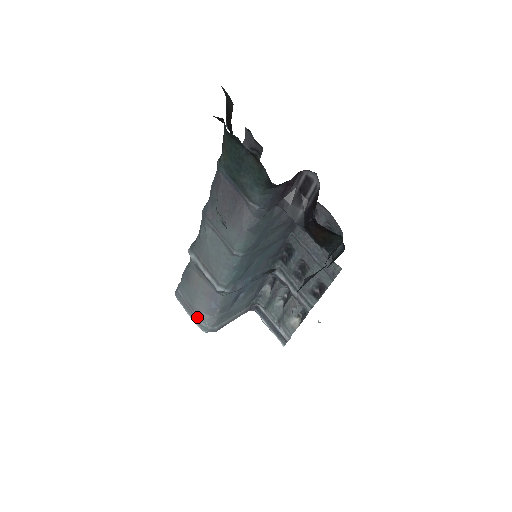
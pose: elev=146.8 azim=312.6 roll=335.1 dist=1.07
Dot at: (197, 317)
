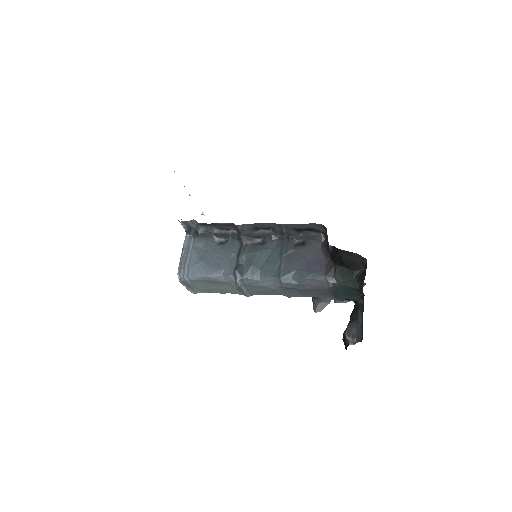
Dot at: (197, 291)
